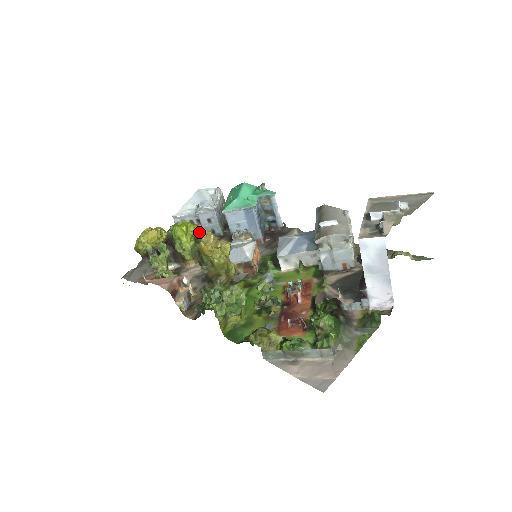
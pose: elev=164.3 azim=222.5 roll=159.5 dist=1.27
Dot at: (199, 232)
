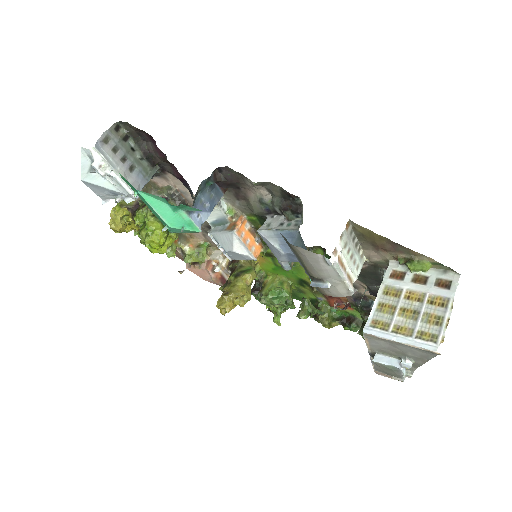
Dot at: occluded
